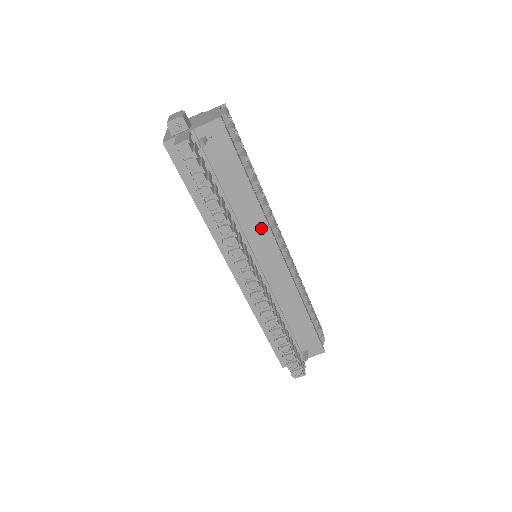
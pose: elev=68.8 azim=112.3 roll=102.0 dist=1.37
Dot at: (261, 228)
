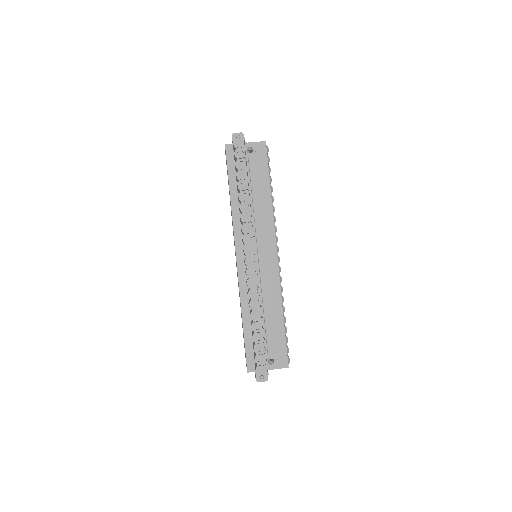
Dot at: (268, 226)
